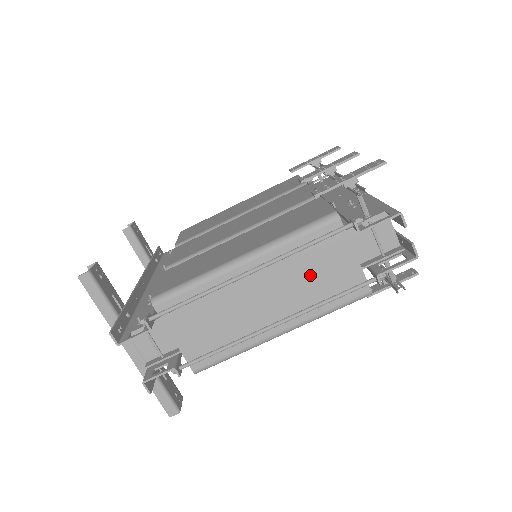
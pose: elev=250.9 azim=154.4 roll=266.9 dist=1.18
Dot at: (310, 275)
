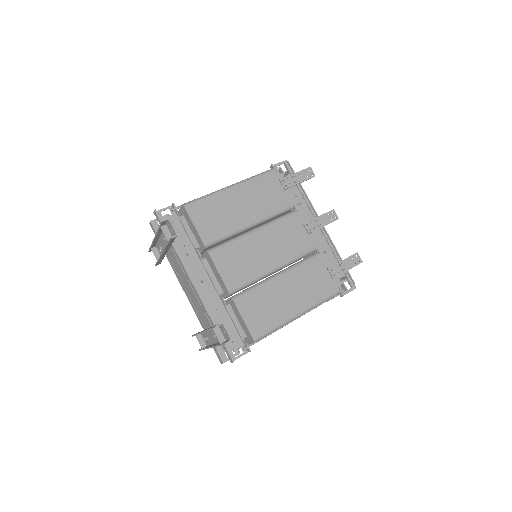
Dot at: occluded
